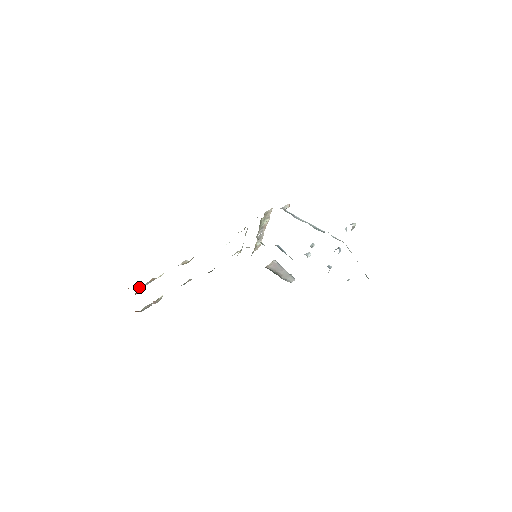
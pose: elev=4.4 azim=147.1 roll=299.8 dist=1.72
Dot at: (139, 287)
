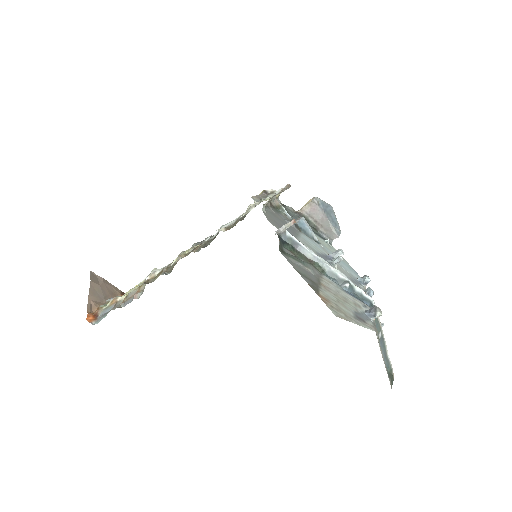
Dot at: (100, 311)
